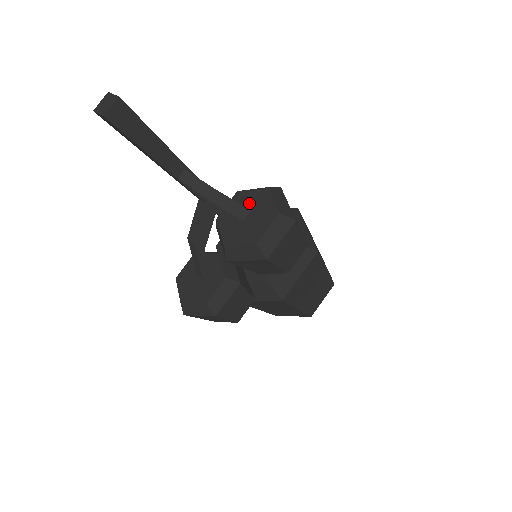
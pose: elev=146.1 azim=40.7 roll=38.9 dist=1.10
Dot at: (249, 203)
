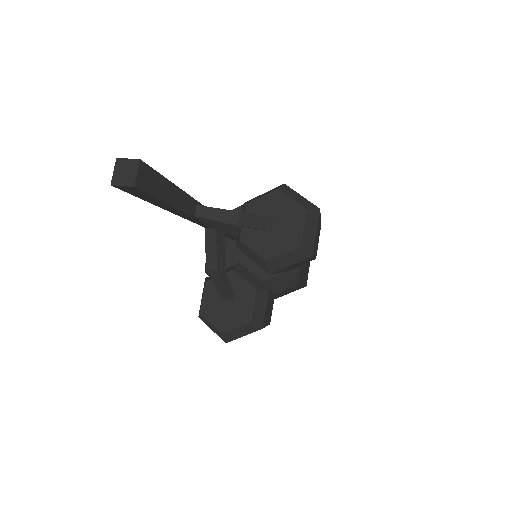
Dot at: (267, 211)
